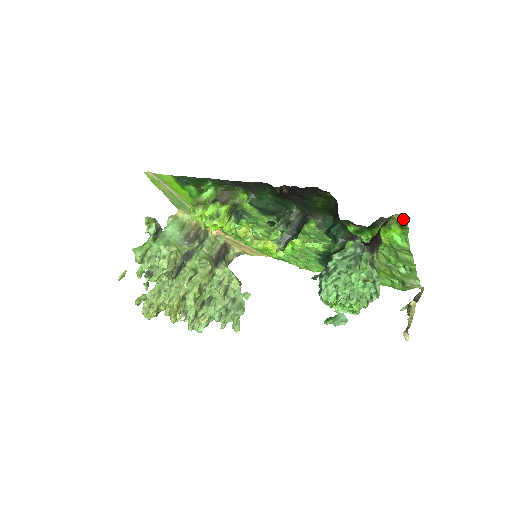
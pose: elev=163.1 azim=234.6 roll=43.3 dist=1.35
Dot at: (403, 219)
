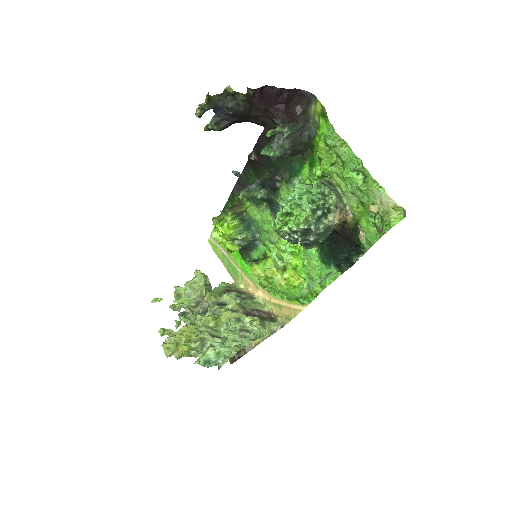
Dot at: (318, 105)
